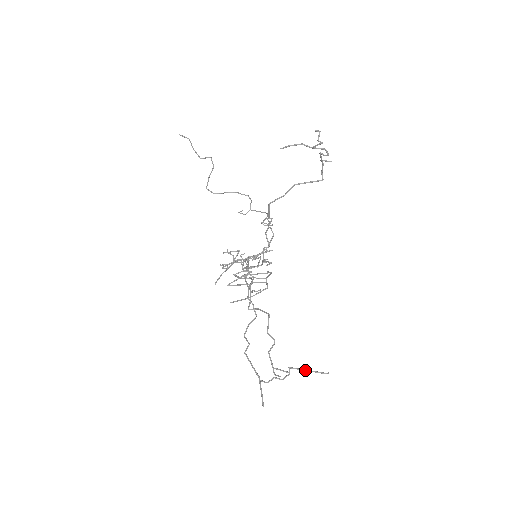
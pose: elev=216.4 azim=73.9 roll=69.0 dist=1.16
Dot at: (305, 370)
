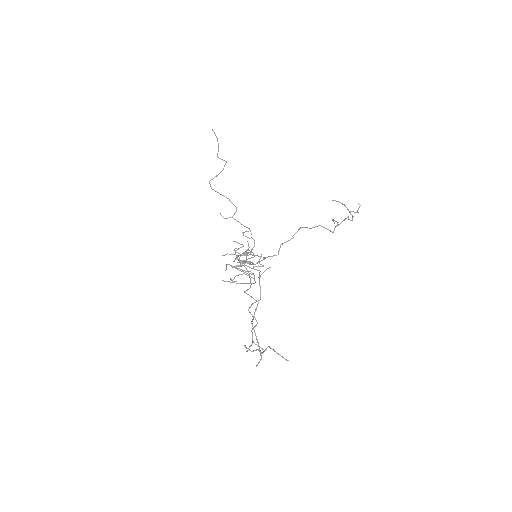
Dot at: occluded
